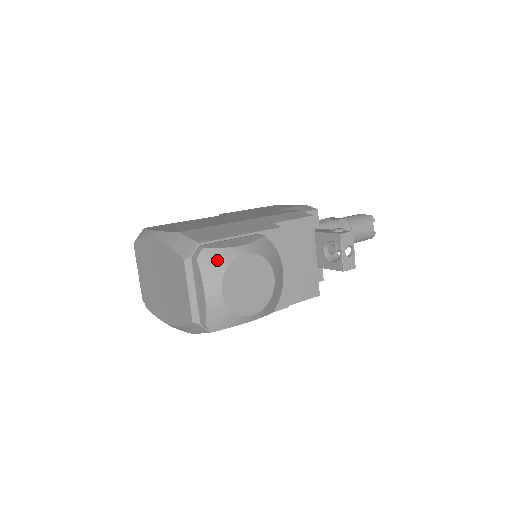
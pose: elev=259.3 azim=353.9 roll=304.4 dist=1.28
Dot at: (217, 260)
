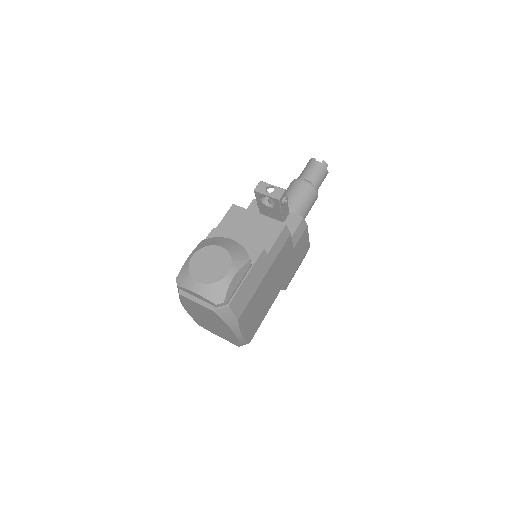
Dot at: (183, 274)
